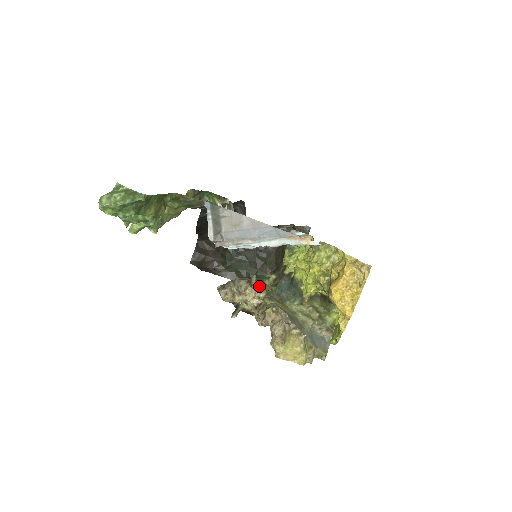
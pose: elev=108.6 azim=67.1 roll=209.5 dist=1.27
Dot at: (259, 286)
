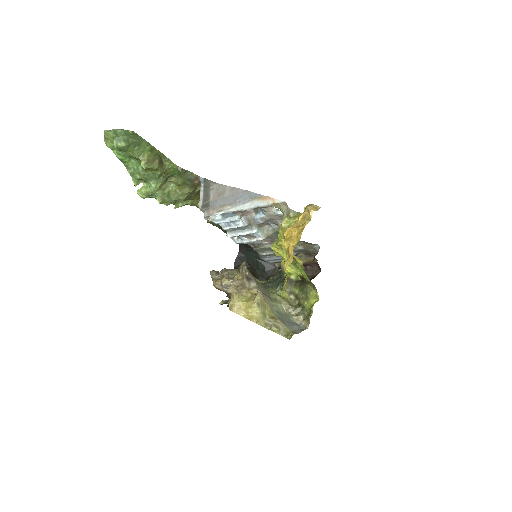
Dot at: occluded
